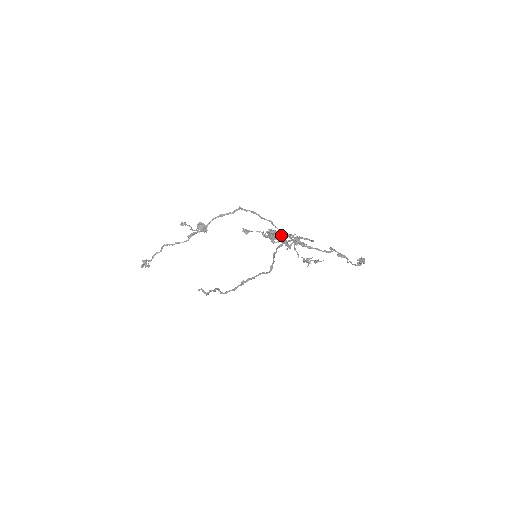
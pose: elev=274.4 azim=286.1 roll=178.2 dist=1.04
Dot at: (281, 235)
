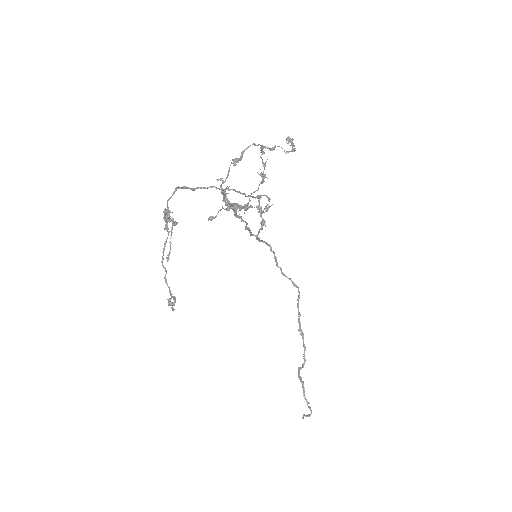
Dot at: (240, 205)
